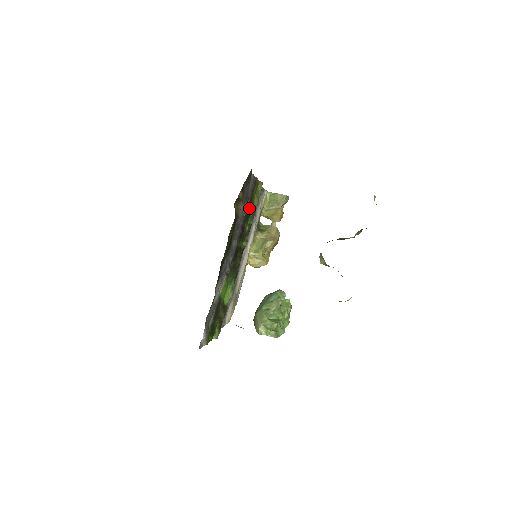
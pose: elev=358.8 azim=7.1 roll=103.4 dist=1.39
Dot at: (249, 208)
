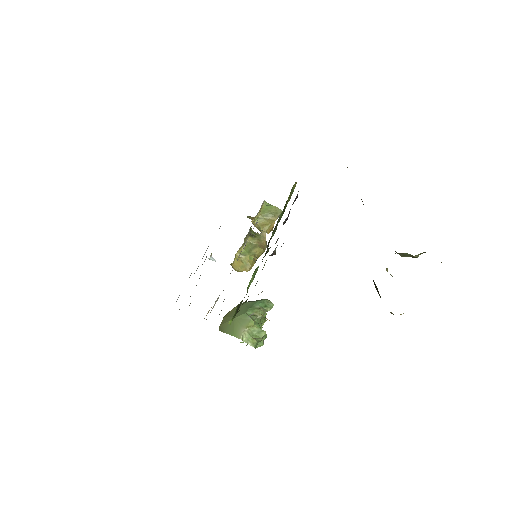
Dot at: (295, 200)
